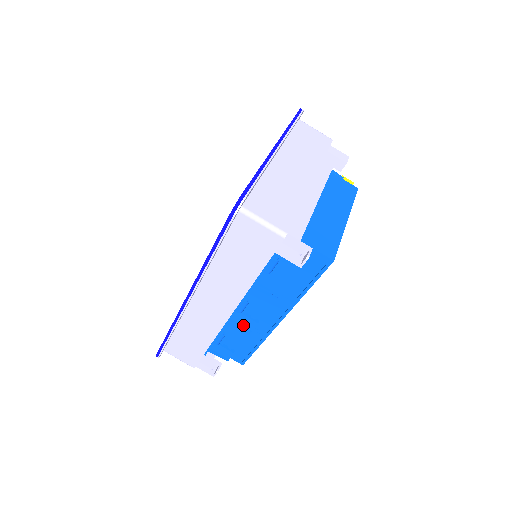
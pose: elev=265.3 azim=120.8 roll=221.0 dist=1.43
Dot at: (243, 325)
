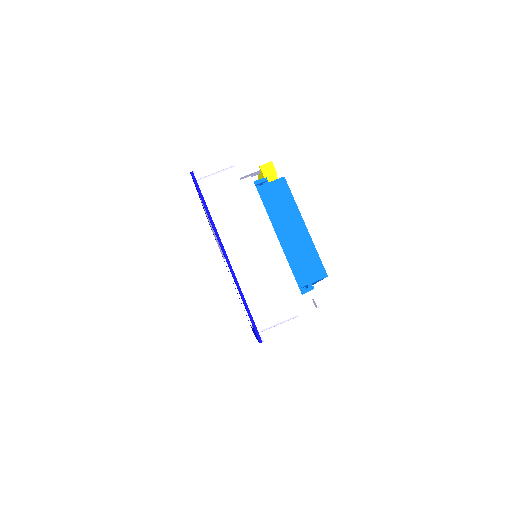
Dot at: occluded
